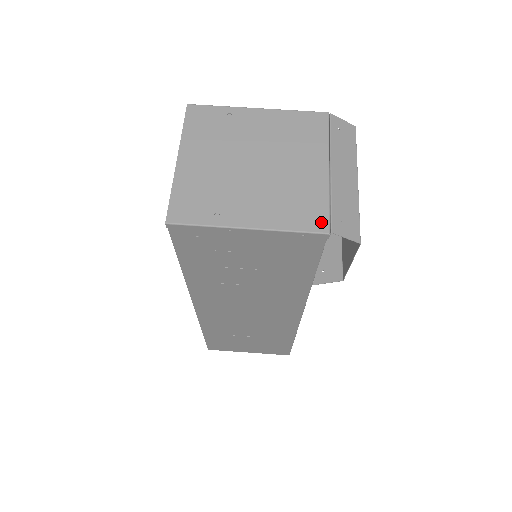
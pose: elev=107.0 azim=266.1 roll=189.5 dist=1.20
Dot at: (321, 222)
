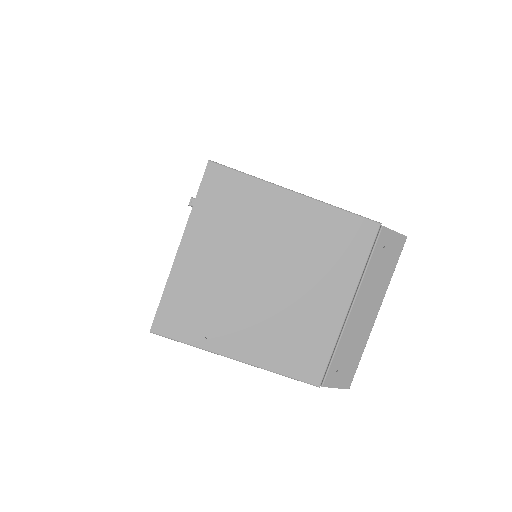
Dot at: (316, 372)
